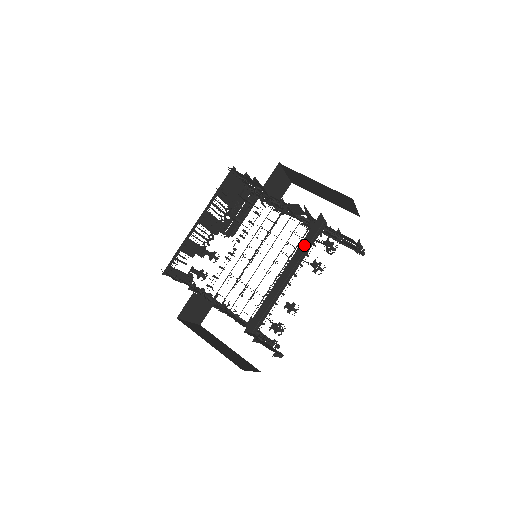
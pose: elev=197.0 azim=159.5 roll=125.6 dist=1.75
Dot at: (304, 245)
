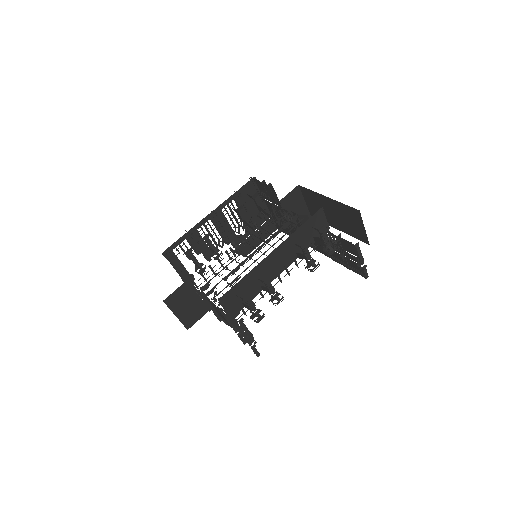
Dot at: (301, 237)
